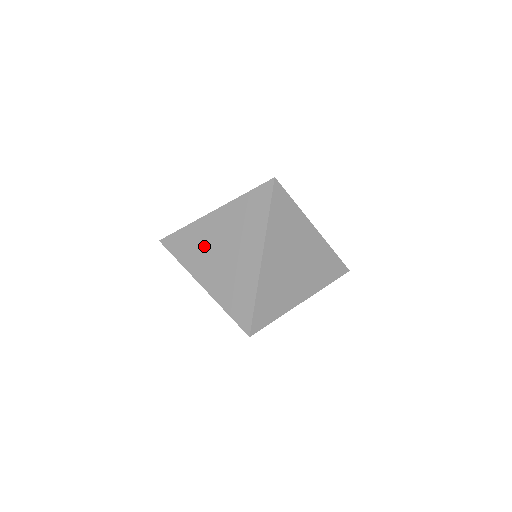
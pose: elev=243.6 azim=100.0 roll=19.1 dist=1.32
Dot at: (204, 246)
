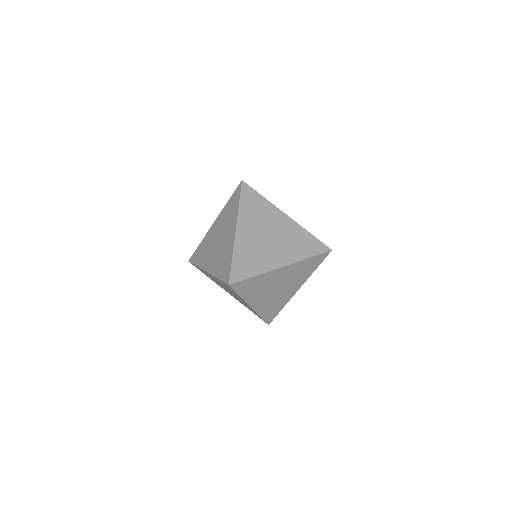
Dot at: (215, 281)
